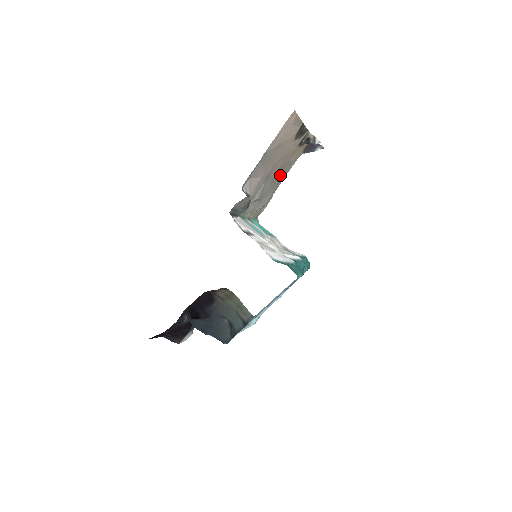
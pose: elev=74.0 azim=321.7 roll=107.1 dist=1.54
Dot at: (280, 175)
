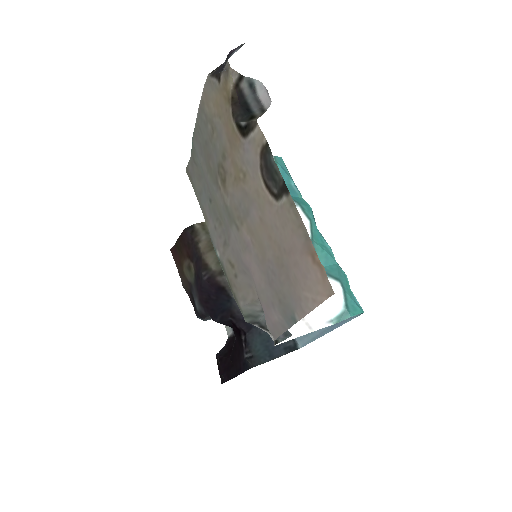
Dot at: (209, 150)
